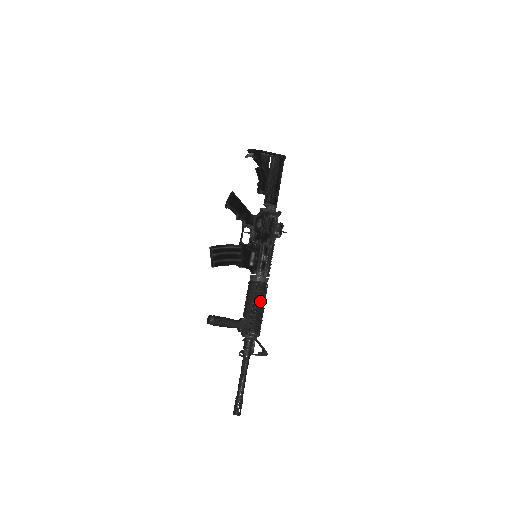
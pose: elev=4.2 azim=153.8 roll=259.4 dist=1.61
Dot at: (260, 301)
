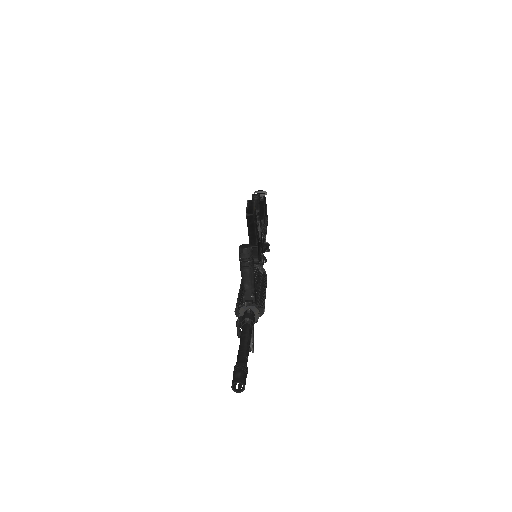
Dot at: occluded
